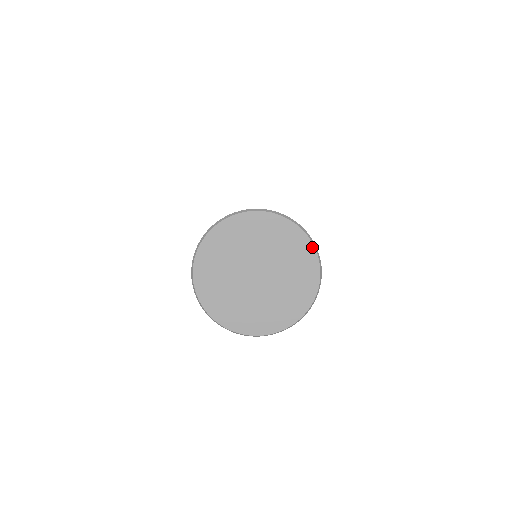
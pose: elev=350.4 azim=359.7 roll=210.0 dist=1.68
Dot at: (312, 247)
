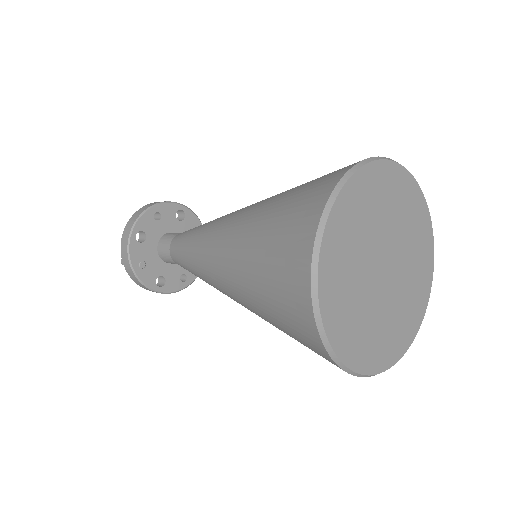
Dot at: (426, 207)
